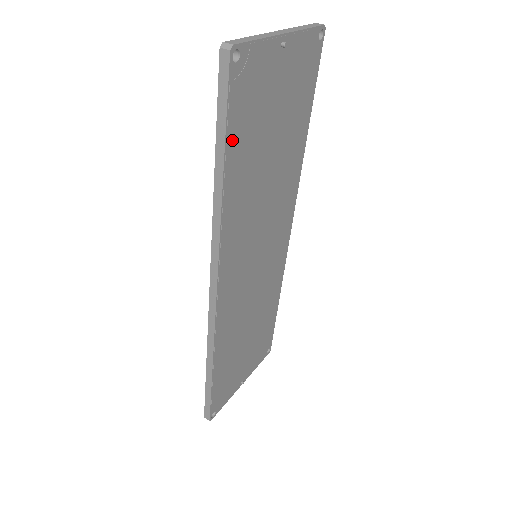
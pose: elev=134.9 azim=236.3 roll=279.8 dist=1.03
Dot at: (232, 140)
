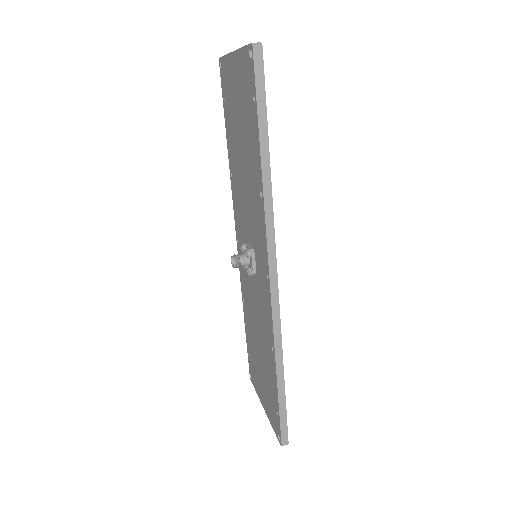
Dot at: (265, 125)
